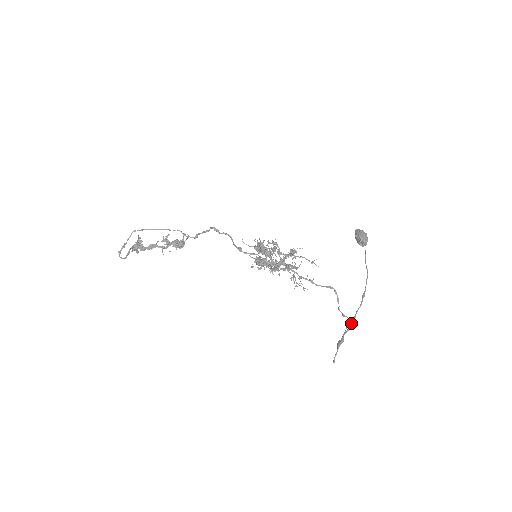
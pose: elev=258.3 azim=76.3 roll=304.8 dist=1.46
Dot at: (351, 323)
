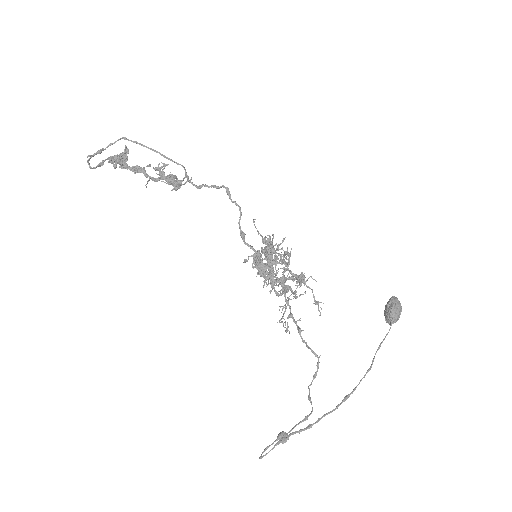
Dot at: (309, 425)
